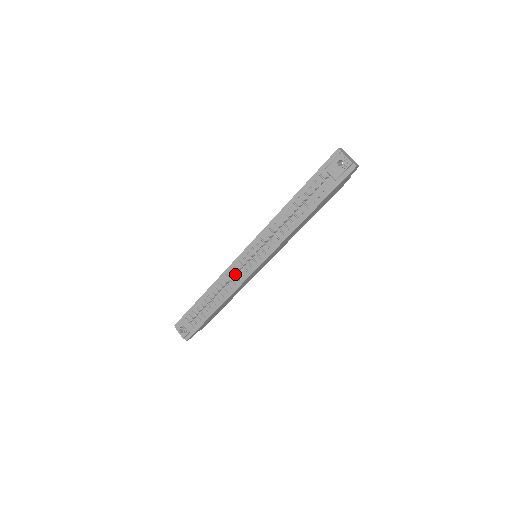
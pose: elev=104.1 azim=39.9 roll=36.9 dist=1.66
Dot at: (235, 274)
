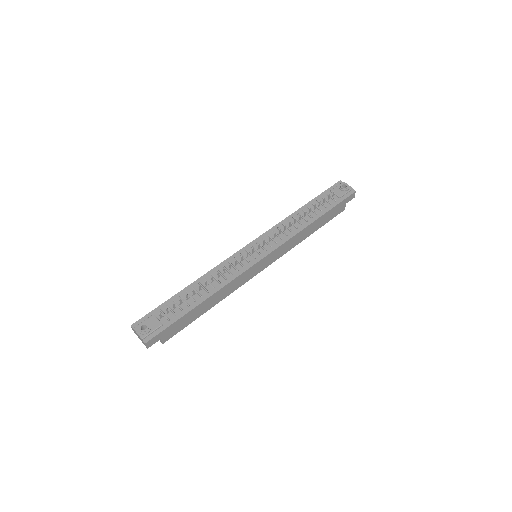
Dot at: (235, 263)
